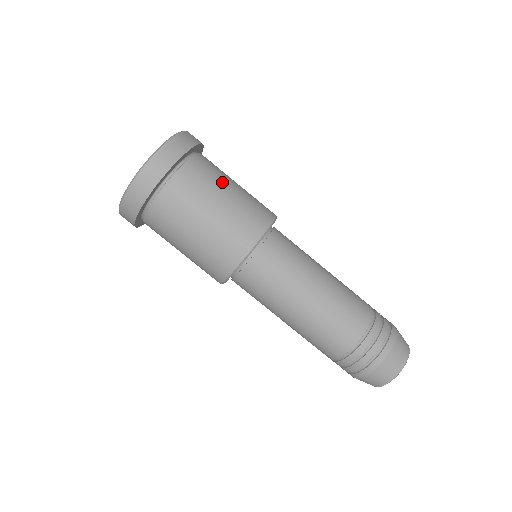
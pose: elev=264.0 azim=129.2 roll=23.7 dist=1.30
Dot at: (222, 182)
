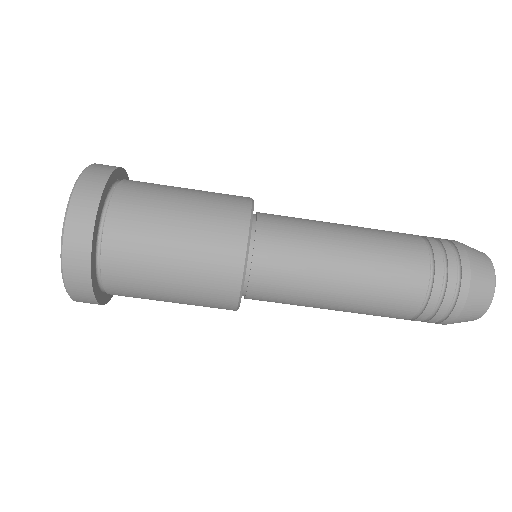
Dot at: (162, 214)
